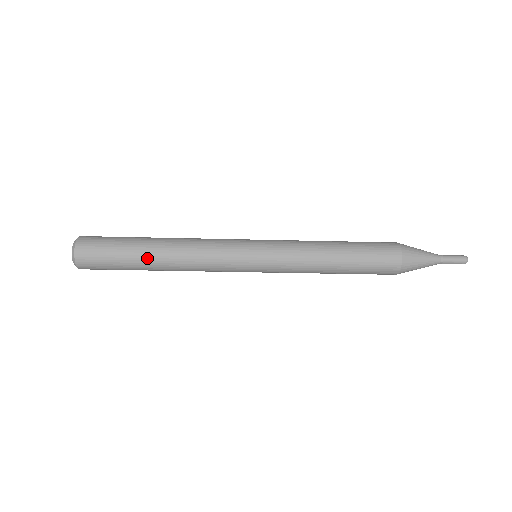
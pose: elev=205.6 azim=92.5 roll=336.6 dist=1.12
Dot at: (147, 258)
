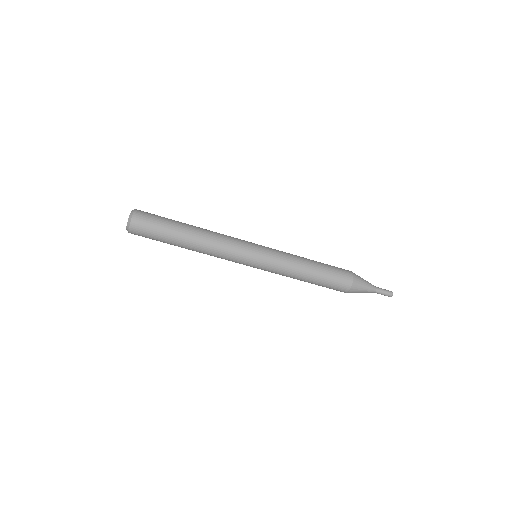
Dot at: (182, 239)
